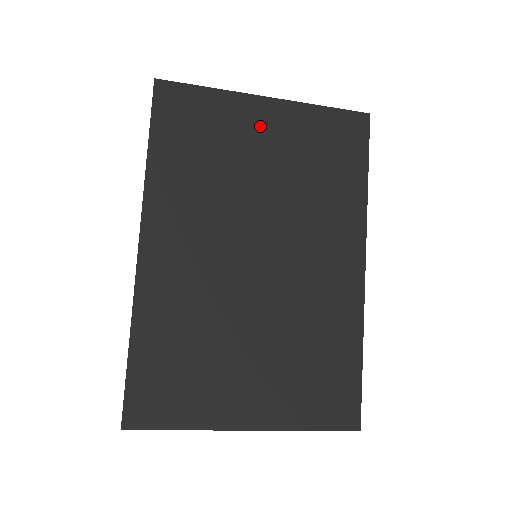
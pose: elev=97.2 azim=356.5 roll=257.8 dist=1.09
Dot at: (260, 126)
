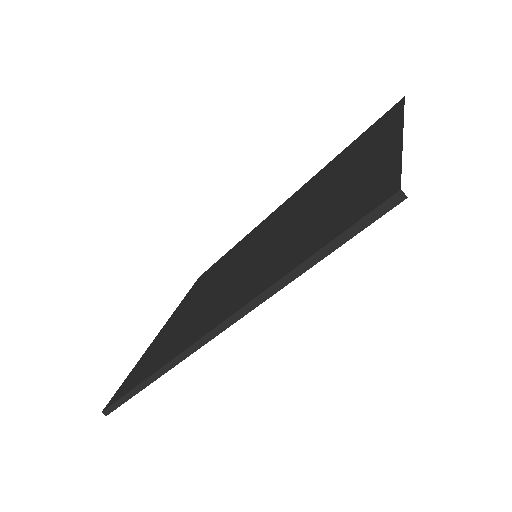
Dot at: occluded
